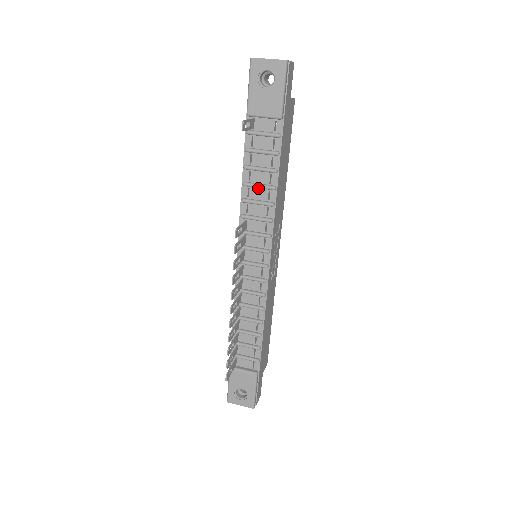
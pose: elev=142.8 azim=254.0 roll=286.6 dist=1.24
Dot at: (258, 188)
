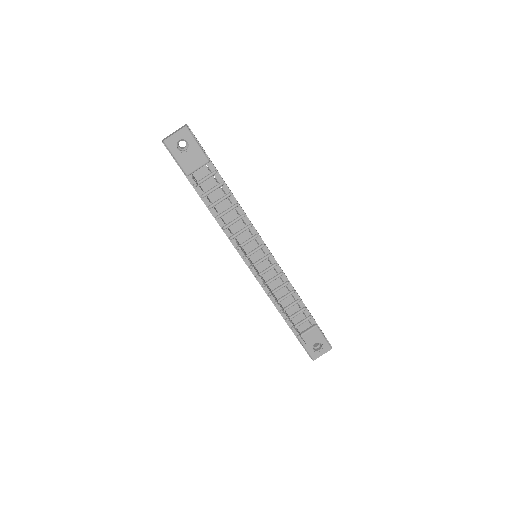
Dot at: (227, 213)
